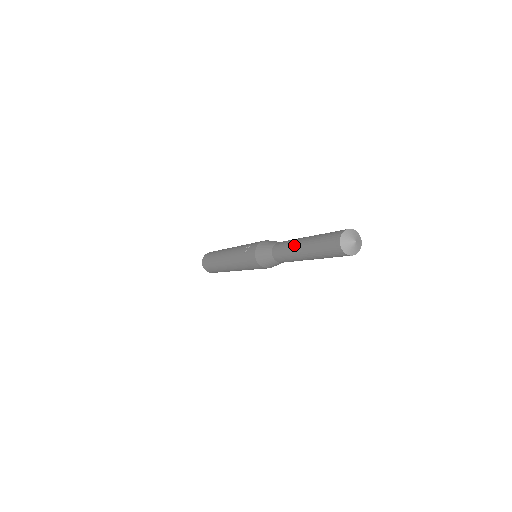
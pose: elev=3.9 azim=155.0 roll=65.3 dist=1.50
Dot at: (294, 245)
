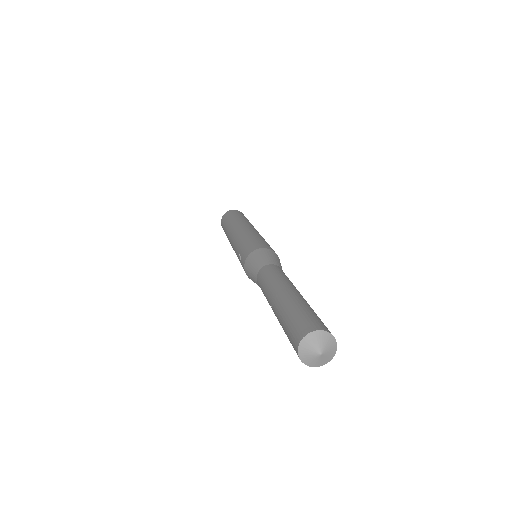
Dot at: (268, 302)
